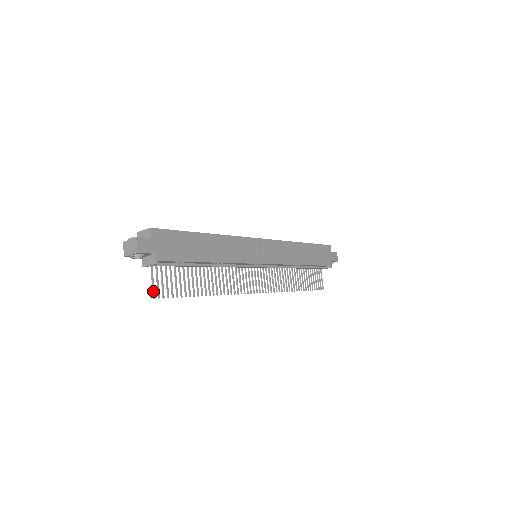
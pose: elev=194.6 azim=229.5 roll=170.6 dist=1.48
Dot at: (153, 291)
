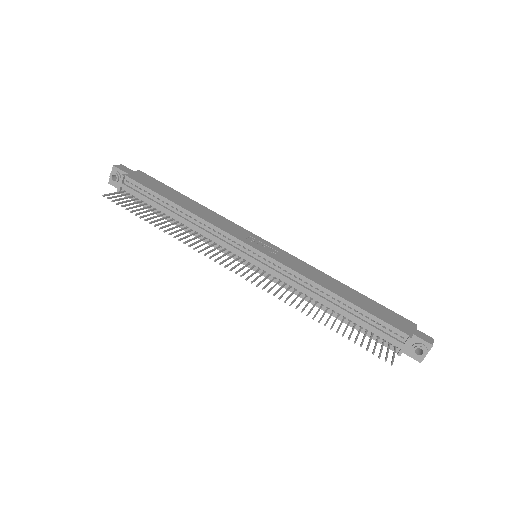
Dot at: (107, 194)
